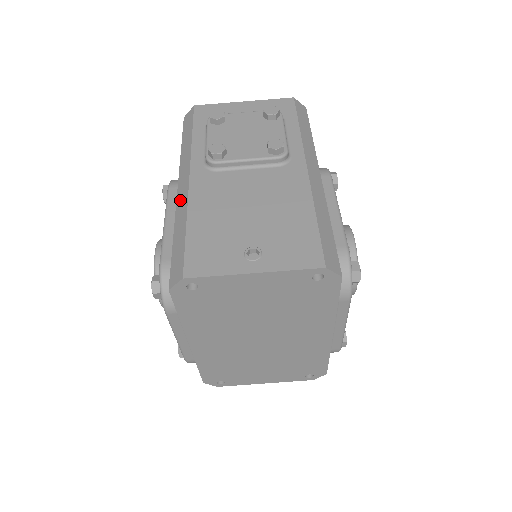
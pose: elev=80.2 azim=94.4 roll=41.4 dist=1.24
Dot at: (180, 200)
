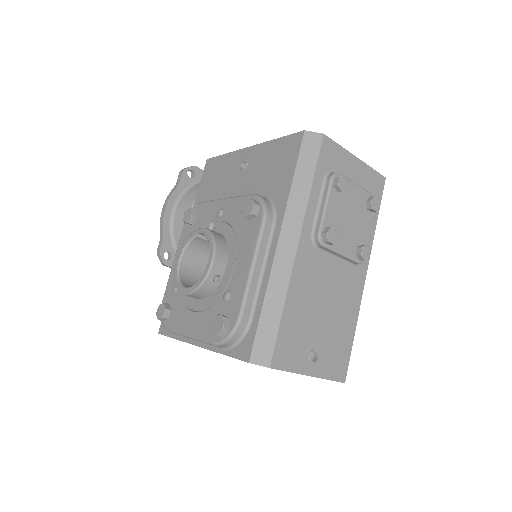
Dot at: (280, 264)
